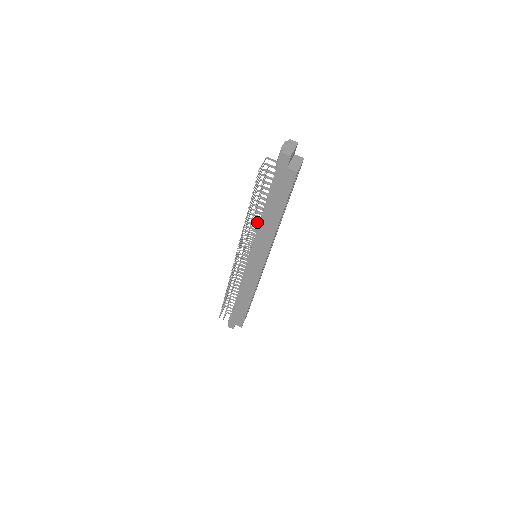
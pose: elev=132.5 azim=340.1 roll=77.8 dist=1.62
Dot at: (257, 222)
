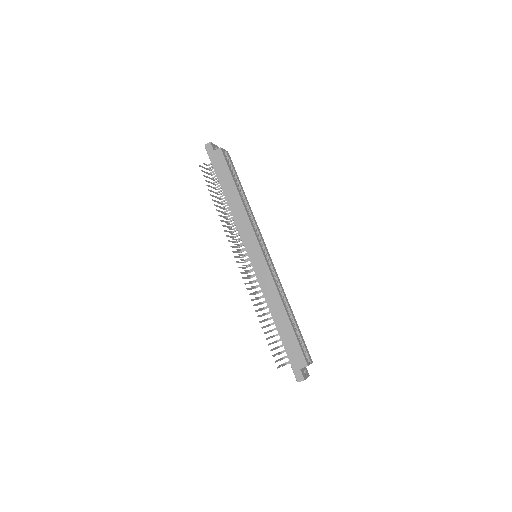
Dot at: (232, 217)
